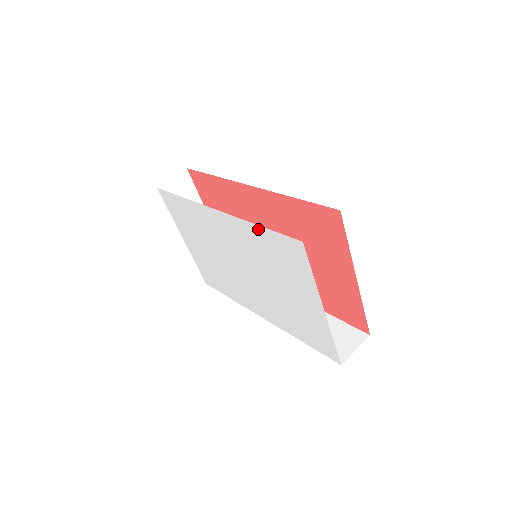
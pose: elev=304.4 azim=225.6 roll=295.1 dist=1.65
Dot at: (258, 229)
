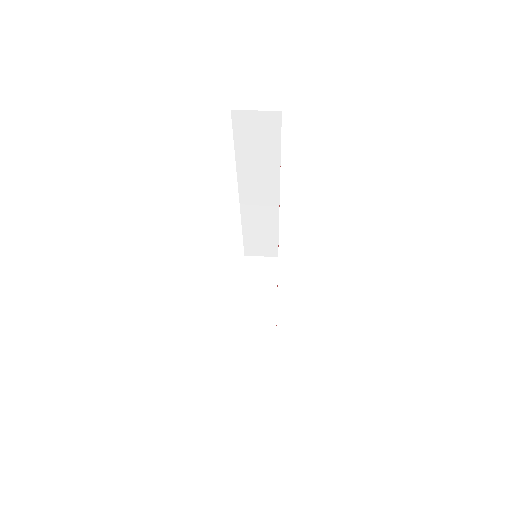
Dot at: occluded
